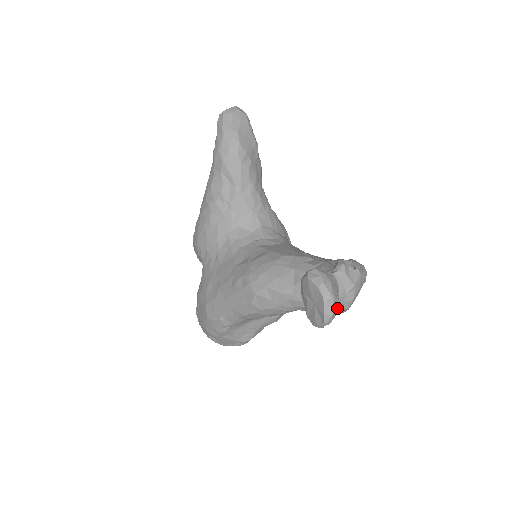
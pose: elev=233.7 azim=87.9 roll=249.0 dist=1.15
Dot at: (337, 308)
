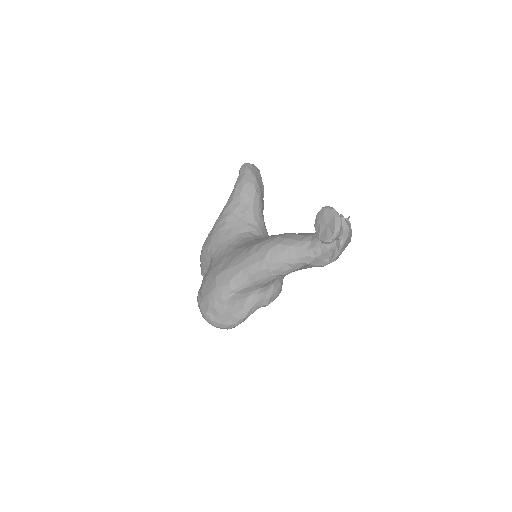
Dot at: occluded
